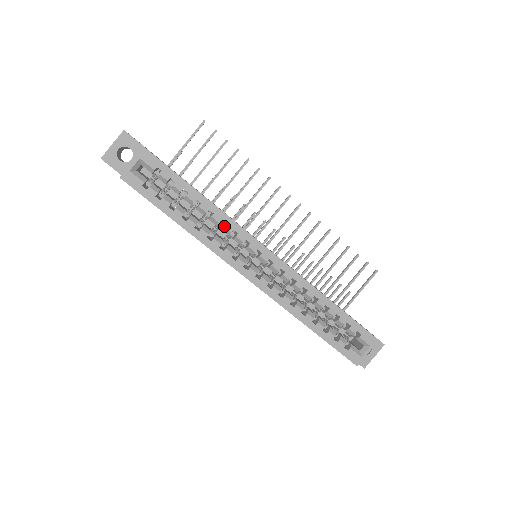
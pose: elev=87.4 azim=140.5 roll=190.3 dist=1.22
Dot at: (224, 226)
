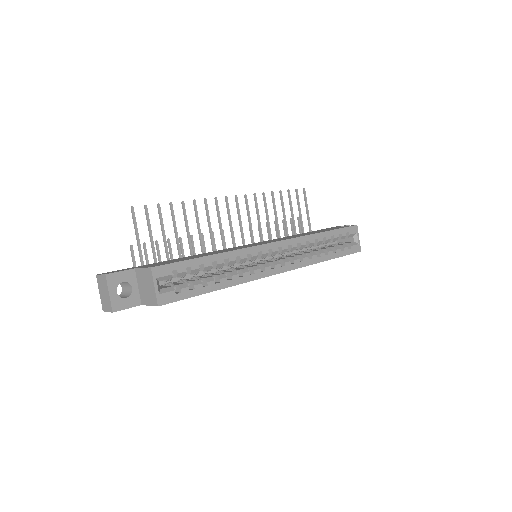
Dot at: (241, 259)
